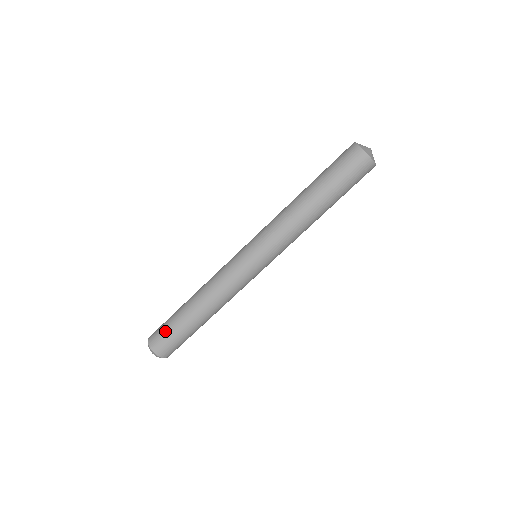
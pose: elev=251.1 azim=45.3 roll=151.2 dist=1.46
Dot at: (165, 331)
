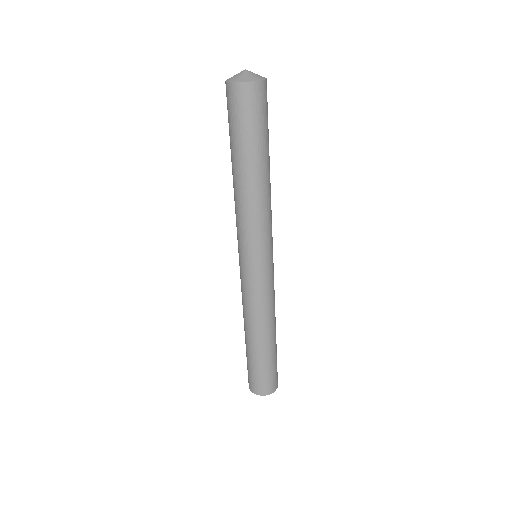
Dot at: (255, 375)
